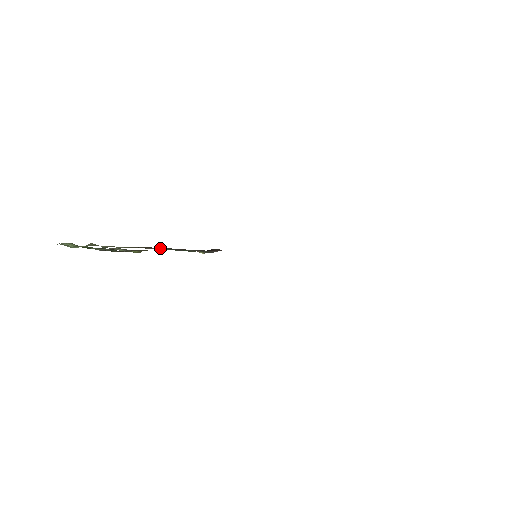
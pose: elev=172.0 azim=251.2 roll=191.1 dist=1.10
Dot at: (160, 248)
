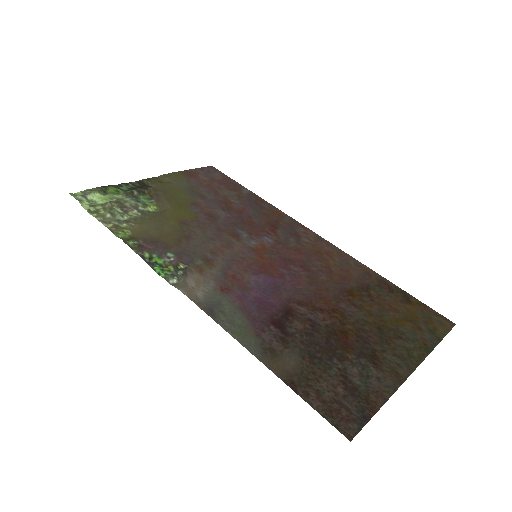
Dot at: (148, 249)
